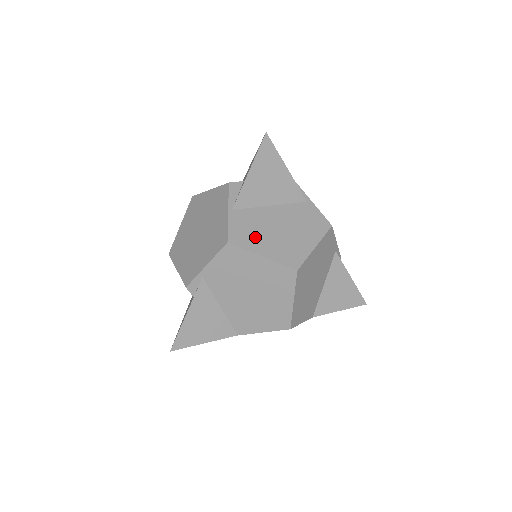
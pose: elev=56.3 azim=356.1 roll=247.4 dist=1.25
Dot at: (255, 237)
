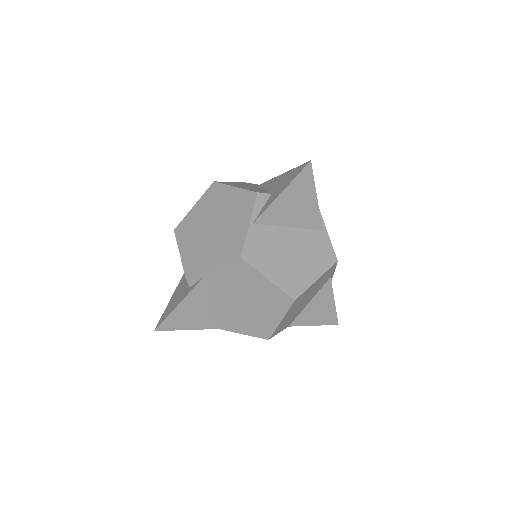
Dot at: (267, 257)
